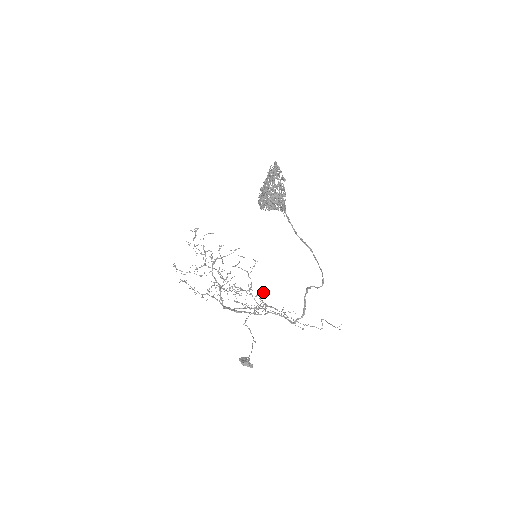
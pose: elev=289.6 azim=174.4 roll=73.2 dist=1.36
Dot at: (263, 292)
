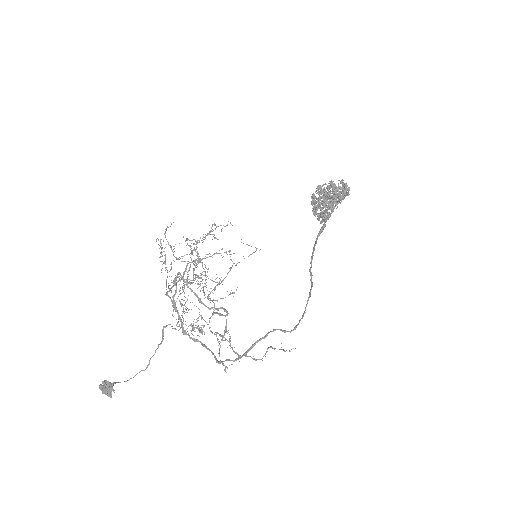
Dot at: occluded
